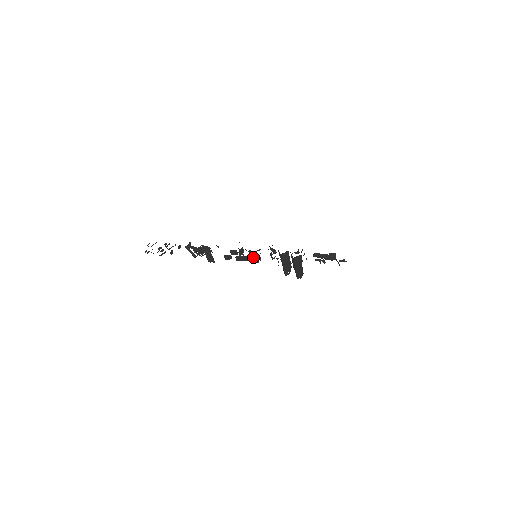
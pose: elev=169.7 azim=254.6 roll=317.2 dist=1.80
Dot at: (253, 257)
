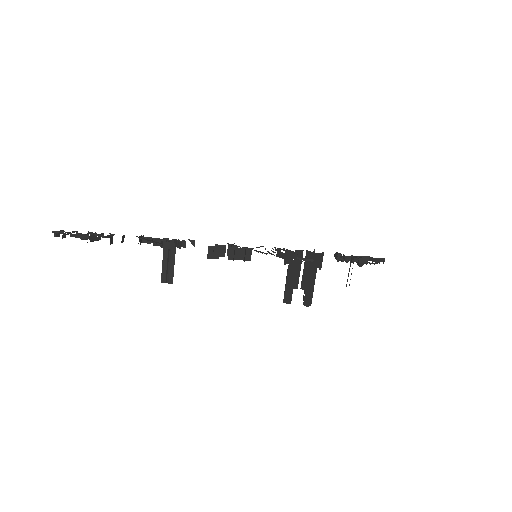
Dot at: (257, 251)
